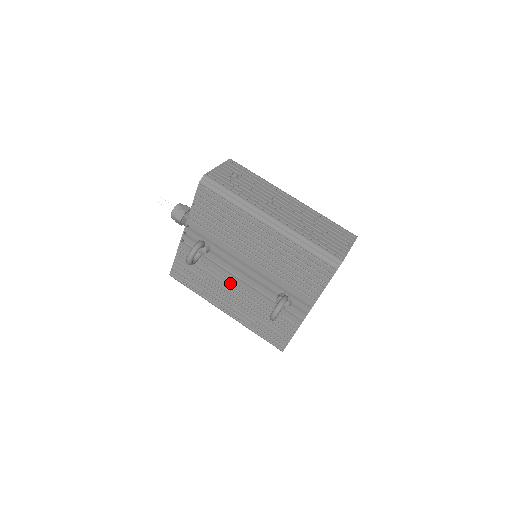
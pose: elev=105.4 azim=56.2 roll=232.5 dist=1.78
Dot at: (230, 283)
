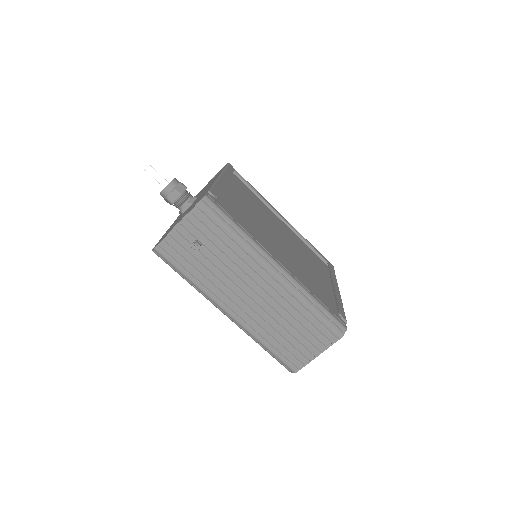
Dot at: occluded
